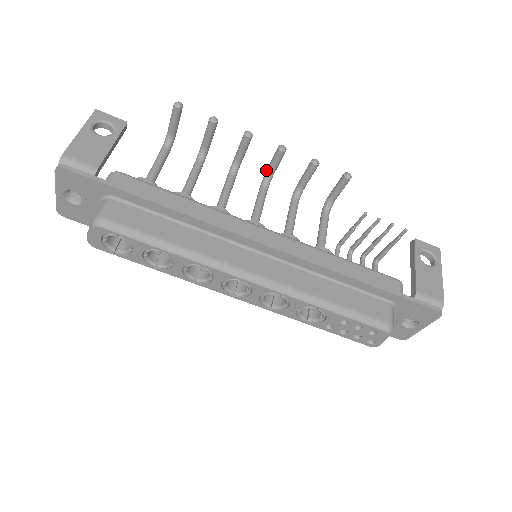
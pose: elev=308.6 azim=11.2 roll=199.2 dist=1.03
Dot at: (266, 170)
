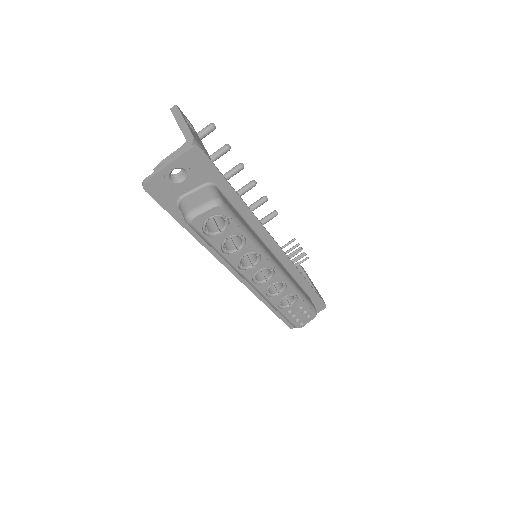
Dot at: occluded
